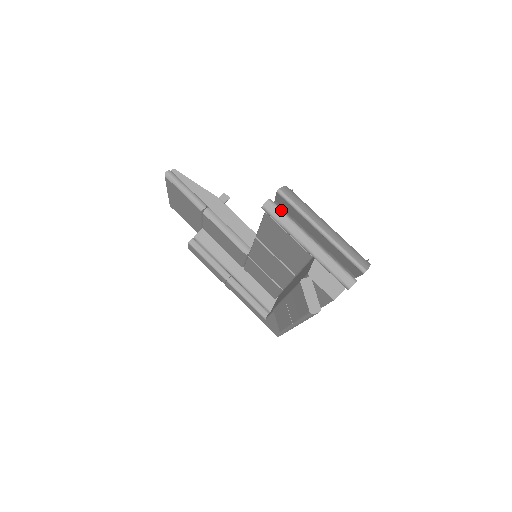
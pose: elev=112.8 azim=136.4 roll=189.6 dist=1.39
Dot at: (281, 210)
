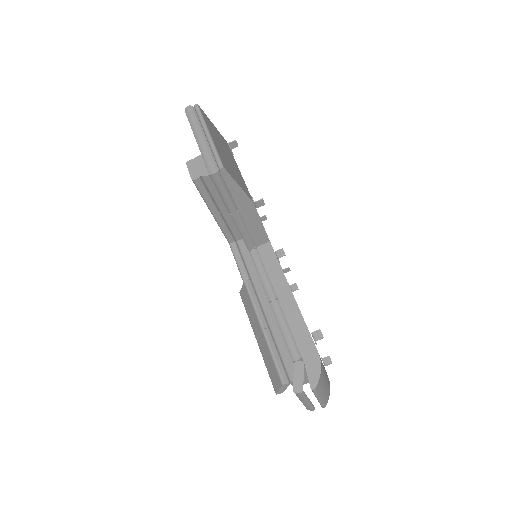
Dot at: (304, 395)
